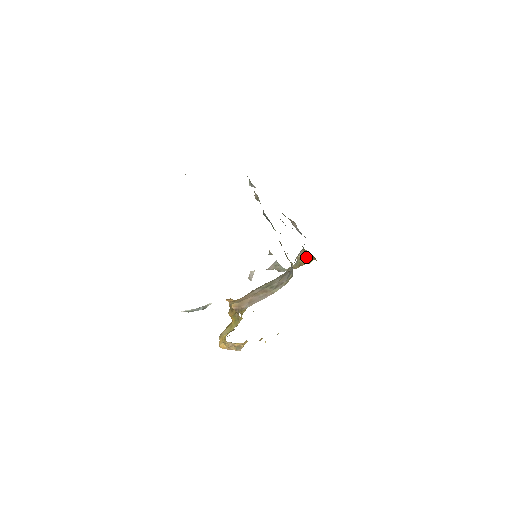
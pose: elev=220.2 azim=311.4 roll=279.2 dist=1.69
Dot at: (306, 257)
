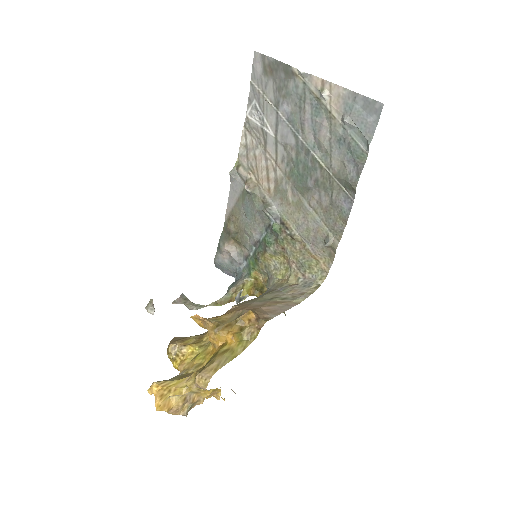
Dot at: (246, 289)
